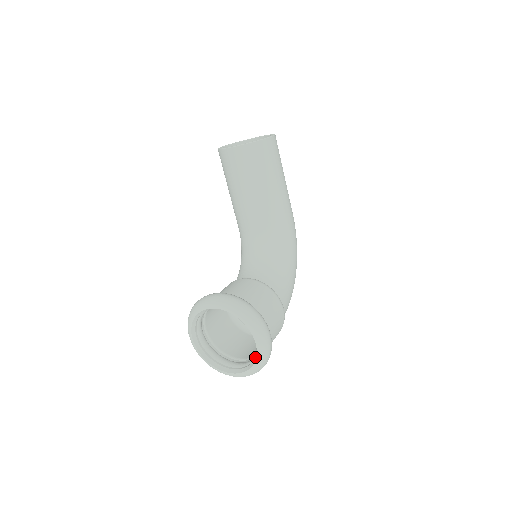
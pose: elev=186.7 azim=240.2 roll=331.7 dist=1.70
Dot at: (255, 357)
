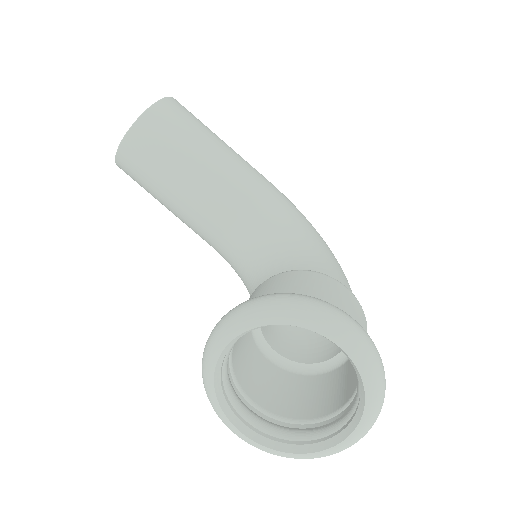
Dot at: (357, 376)
